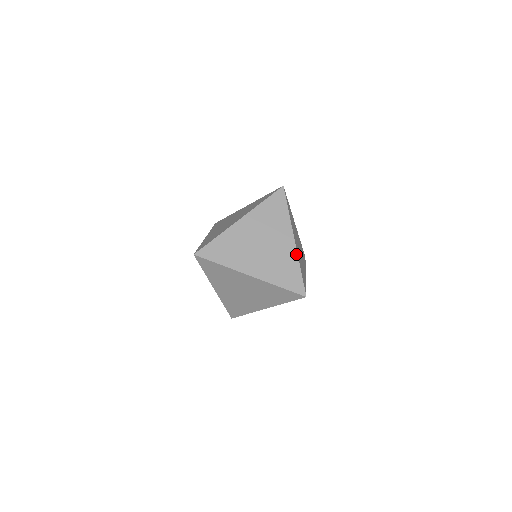
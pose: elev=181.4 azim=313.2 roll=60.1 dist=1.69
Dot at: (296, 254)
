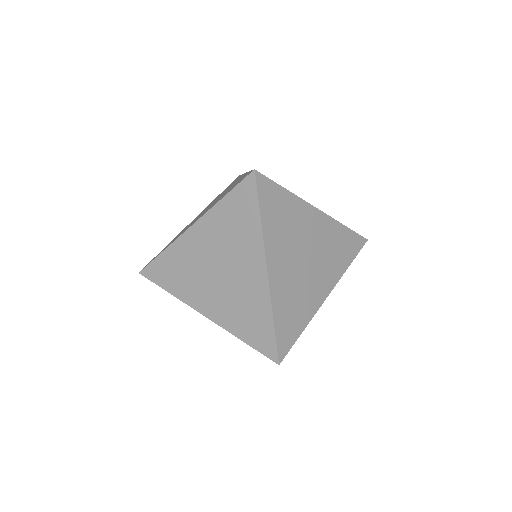
Dot at: (316, 311)
